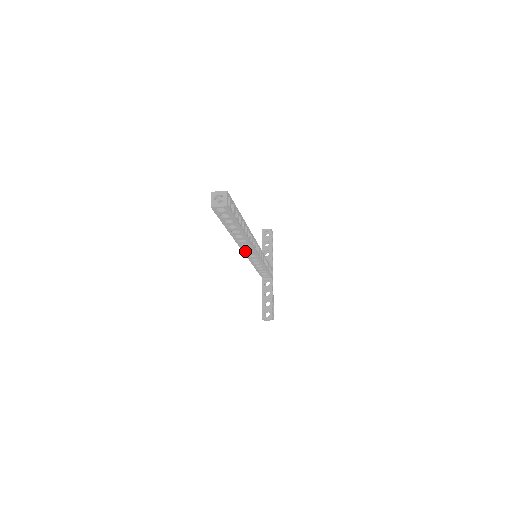
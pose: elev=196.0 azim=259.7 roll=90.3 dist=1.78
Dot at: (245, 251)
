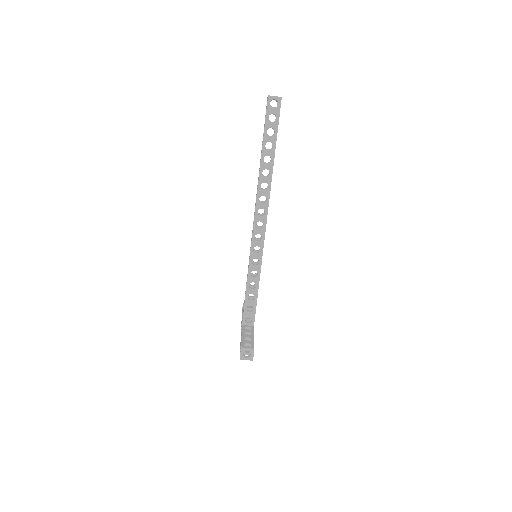
Dot at: (257, 219)
